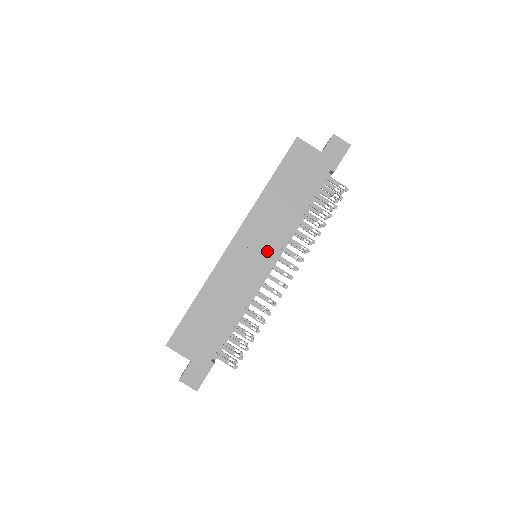
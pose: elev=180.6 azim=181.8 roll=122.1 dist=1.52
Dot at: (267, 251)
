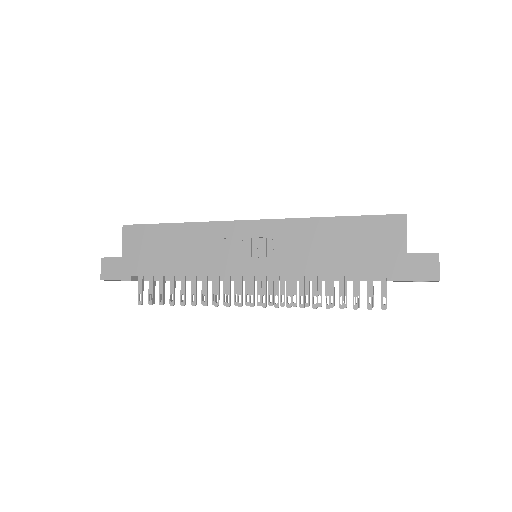
Dot at: (262, 262)
